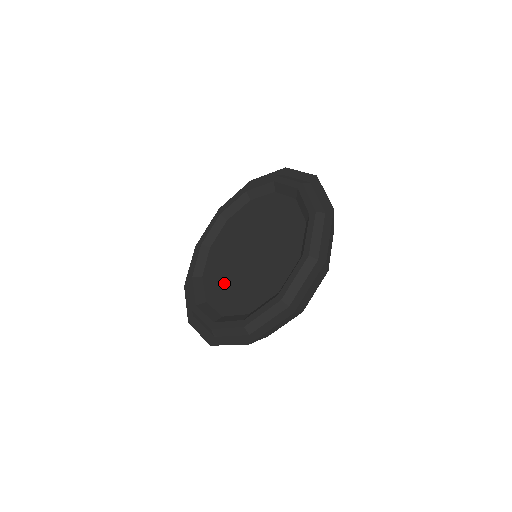
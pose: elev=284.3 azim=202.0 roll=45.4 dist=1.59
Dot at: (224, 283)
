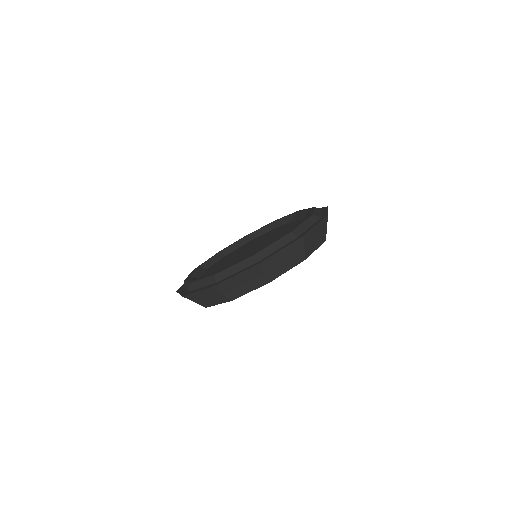
Dot at: (220, 267)
